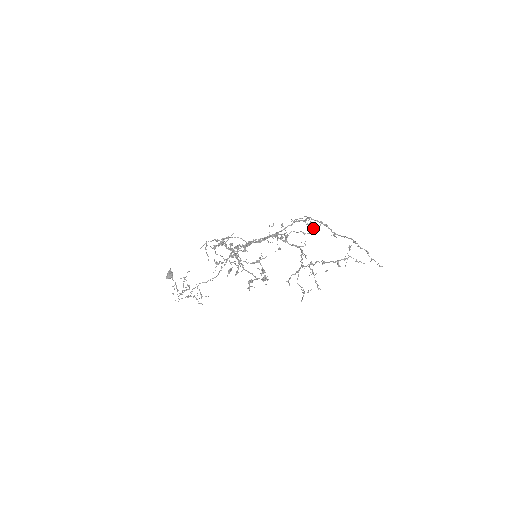
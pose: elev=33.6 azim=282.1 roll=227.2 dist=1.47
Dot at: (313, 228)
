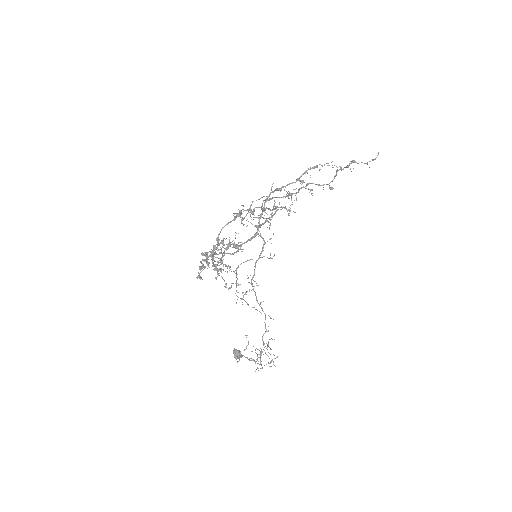
Dot at: occluded
